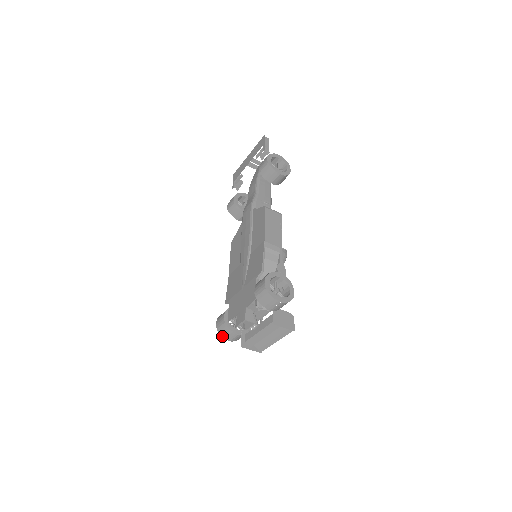
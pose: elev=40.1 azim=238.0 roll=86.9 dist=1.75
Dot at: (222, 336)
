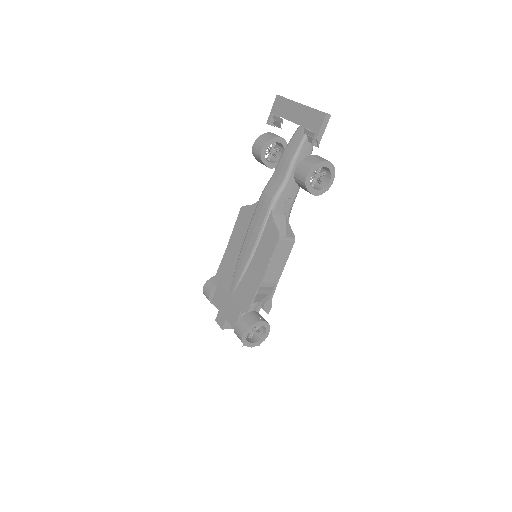
Dot at: occluded
